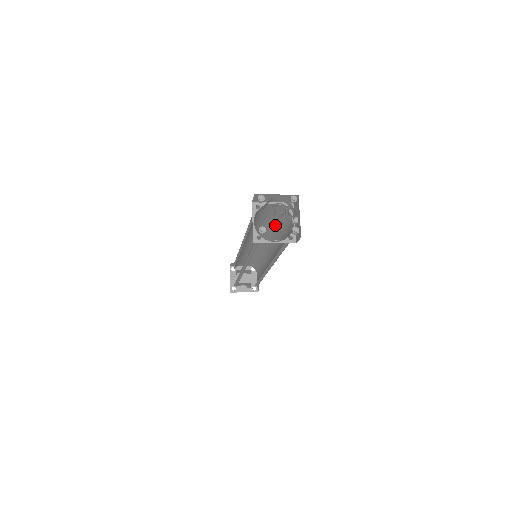
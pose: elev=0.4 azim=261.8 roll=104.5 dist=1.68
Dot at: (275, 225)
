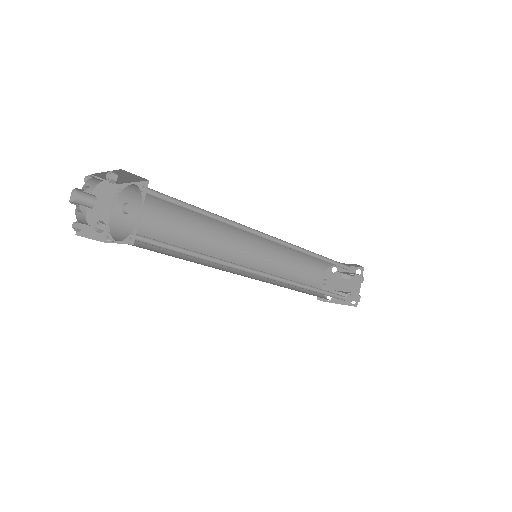
Dot at: (204, 213)
